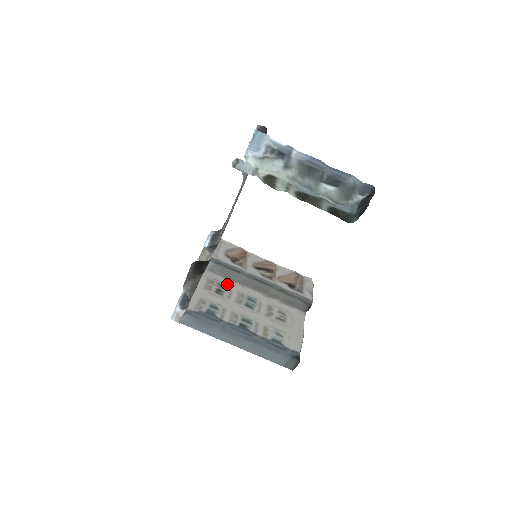
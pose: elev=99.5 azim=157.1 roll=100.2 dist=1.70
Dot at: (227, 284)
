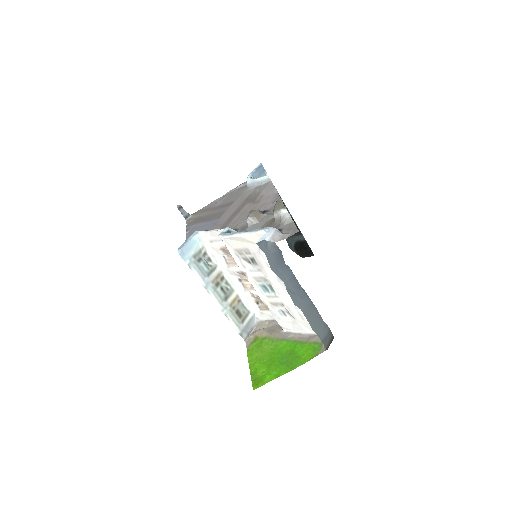
Dot at: (242, 267)
